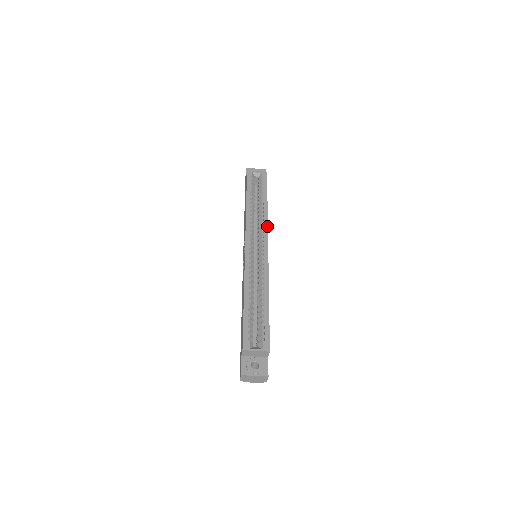
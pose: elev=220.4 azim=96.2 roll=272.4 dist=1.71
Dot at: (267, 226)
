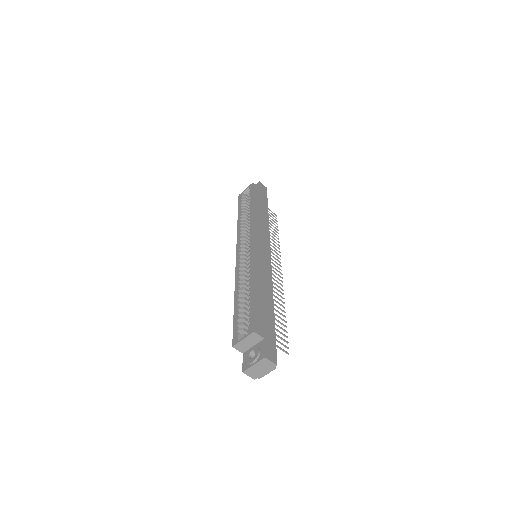
Dot at: (252, 224)
